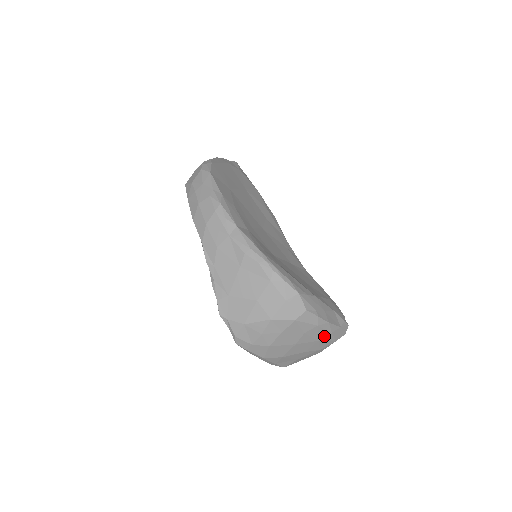
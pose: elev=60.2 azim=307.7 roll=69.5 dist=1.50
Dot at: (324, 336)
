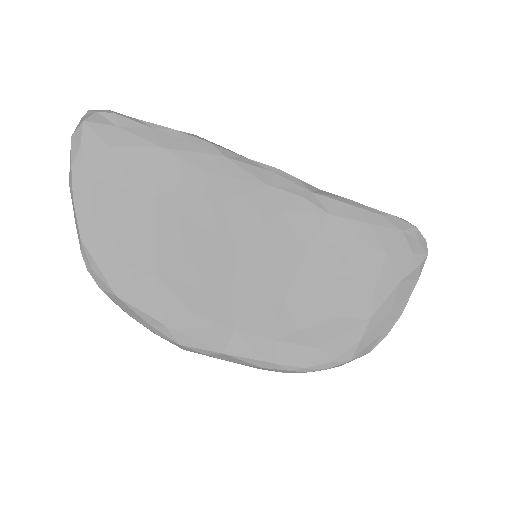
Dot at: occluded
